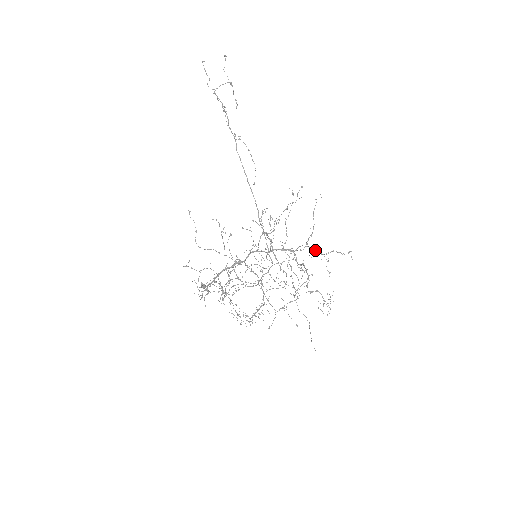
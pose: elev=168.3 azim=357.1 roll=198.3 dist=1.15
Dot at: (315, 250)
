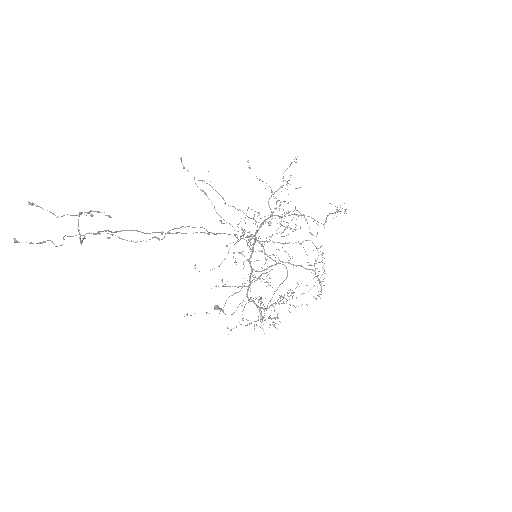
Dot at: occluded
